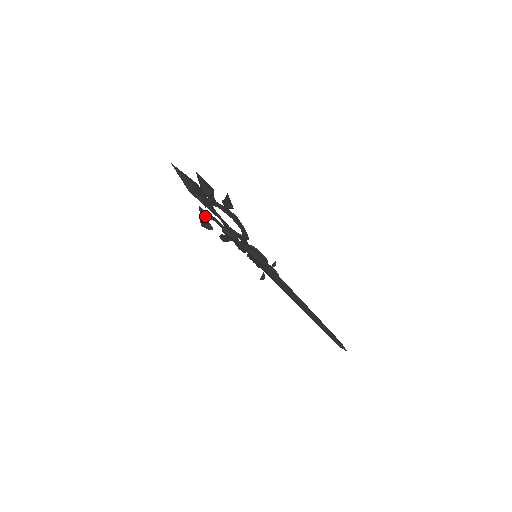
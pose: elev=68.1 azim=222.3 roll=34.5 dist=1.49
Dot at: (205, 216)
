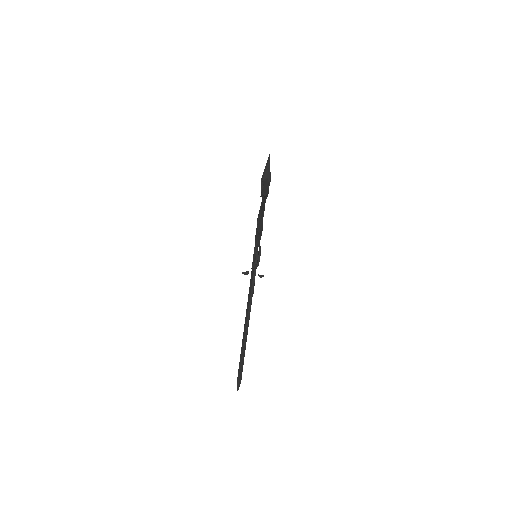
Dot at: (260, 209)
